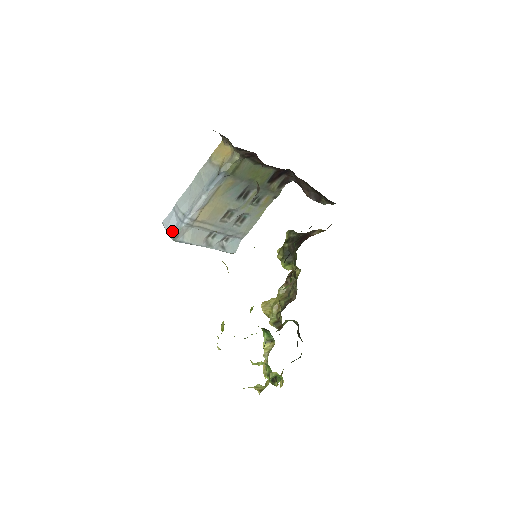
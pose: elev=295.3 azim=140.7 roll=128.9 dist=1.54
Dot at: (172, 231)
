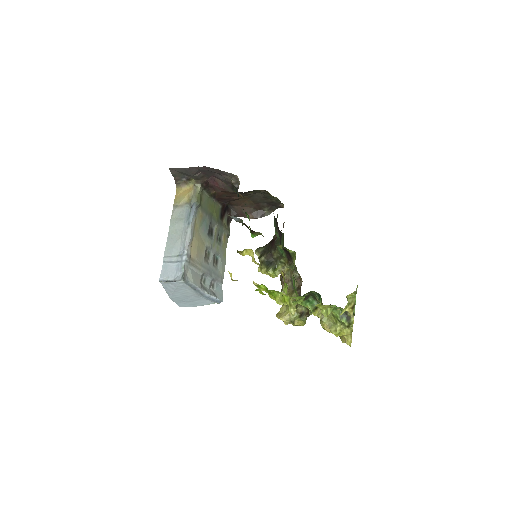
Dot at: (175, 276)
